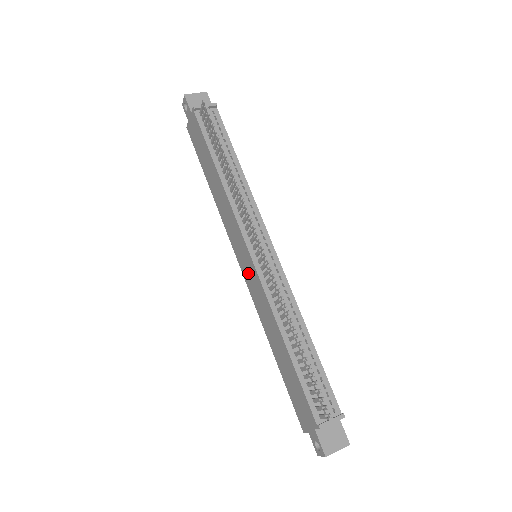
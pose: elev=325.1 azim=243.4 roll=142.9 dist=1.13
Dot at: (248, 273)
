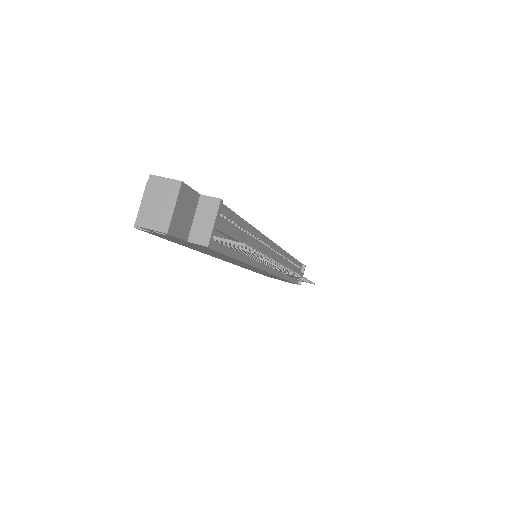
Dot at: occluded
